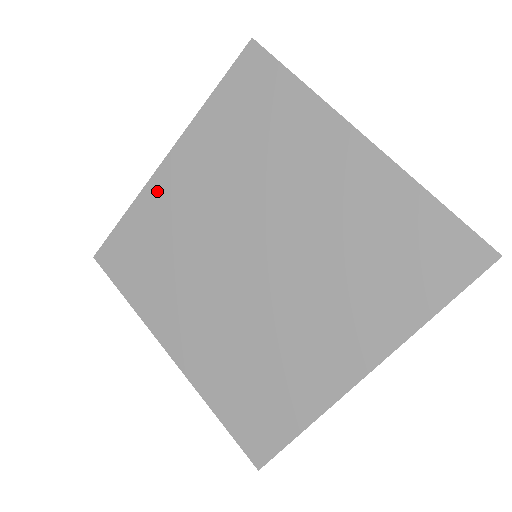
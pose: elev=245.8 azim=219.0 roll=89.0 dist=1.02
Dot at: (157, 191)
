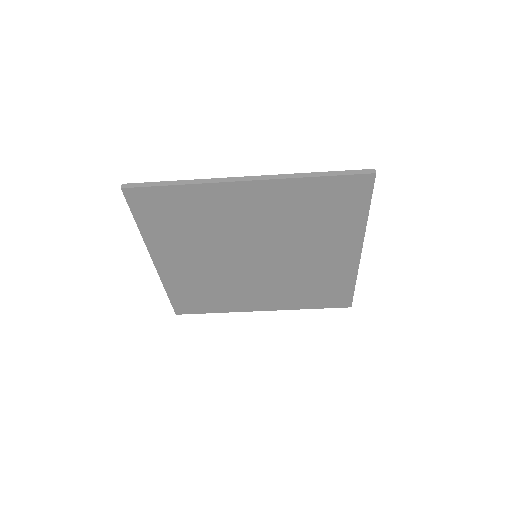
Dot at: (221, 193)
